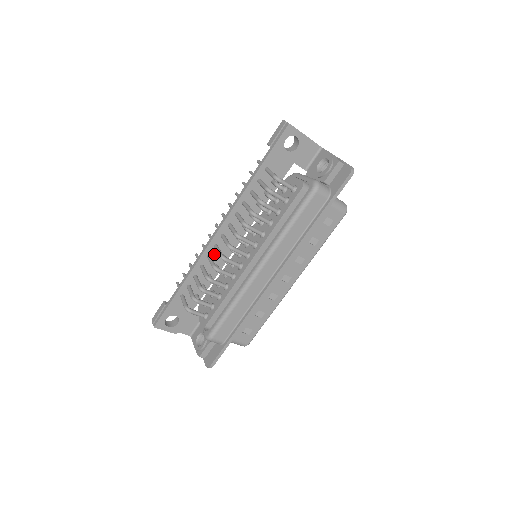
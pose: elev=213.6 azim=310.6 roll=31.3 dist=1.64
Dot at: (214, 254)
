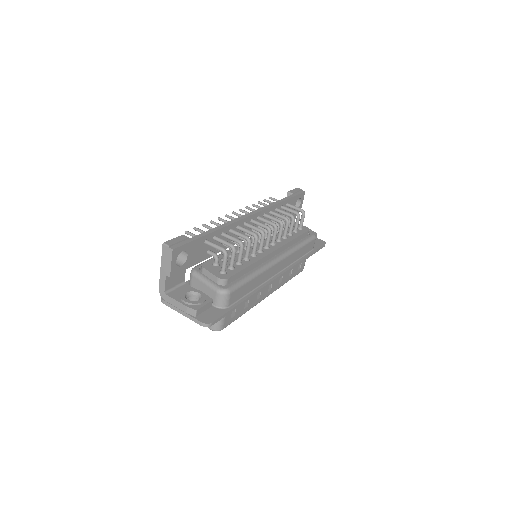
Dot at: occluded
